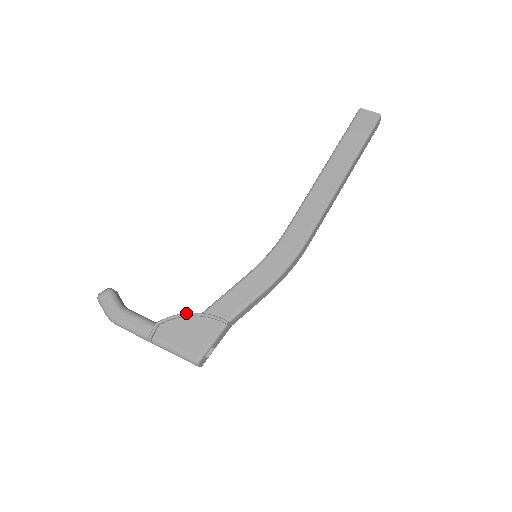
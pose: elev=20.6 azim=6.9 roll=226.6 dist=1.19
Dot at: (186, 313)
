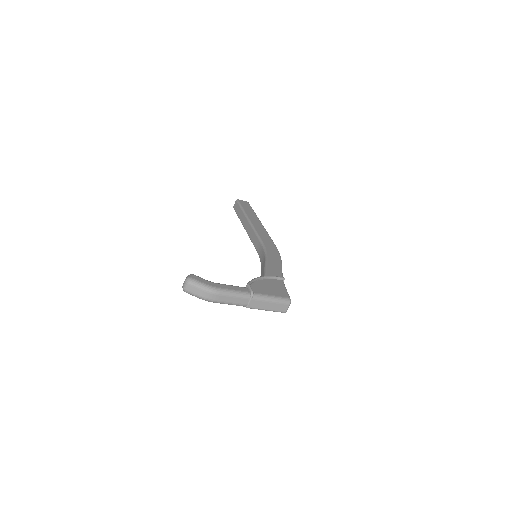
Dot at: (259, 277)
